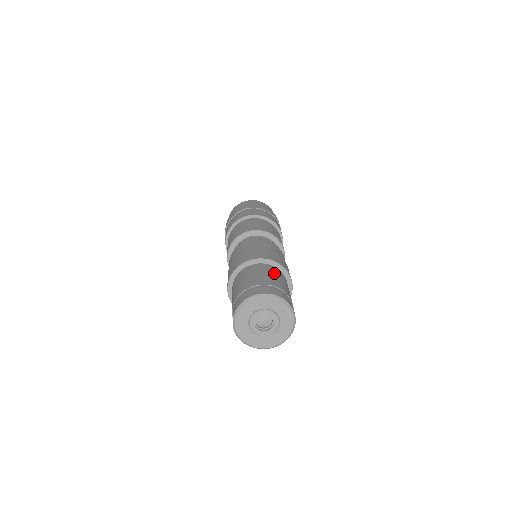
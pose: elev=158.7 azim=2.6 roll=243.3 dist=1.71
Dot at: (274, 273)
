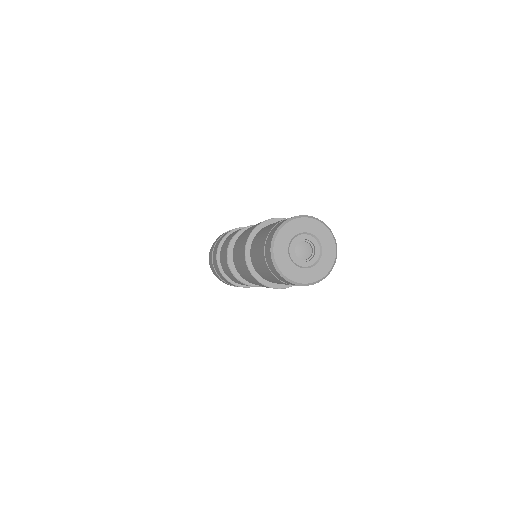
Dot at: occluded
